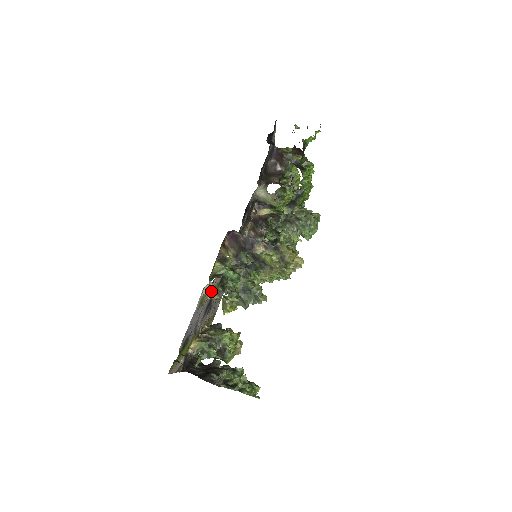
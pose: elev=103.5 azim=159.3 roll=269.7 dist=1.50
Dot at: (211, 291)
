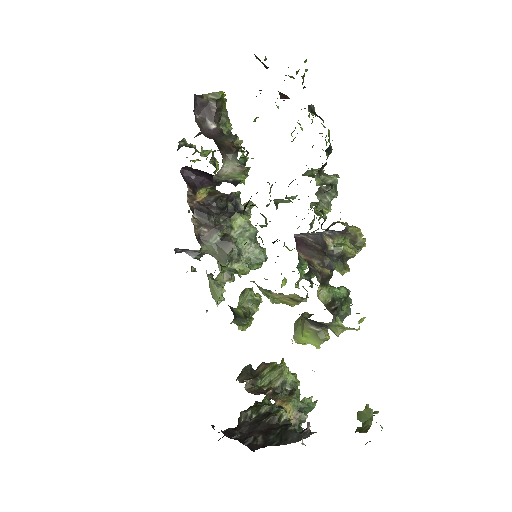
Dot at: occluded
